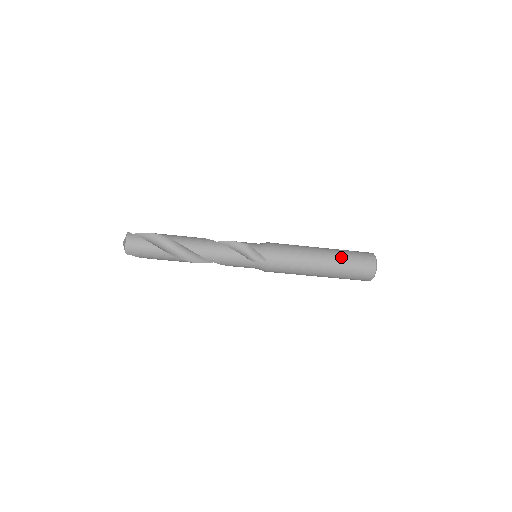
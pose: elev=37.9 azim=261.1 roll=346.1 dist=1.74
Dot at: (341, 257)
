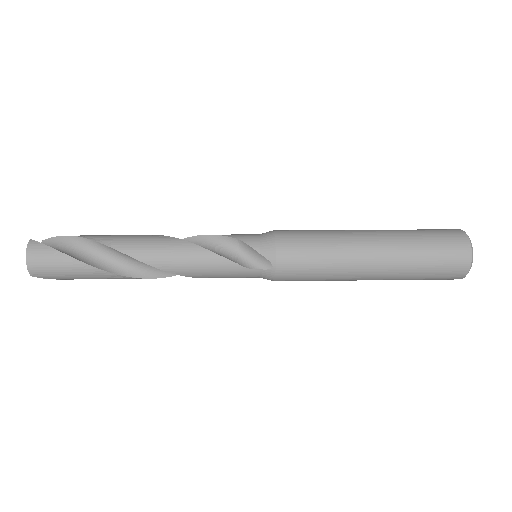
Dot at: (406, 245)
